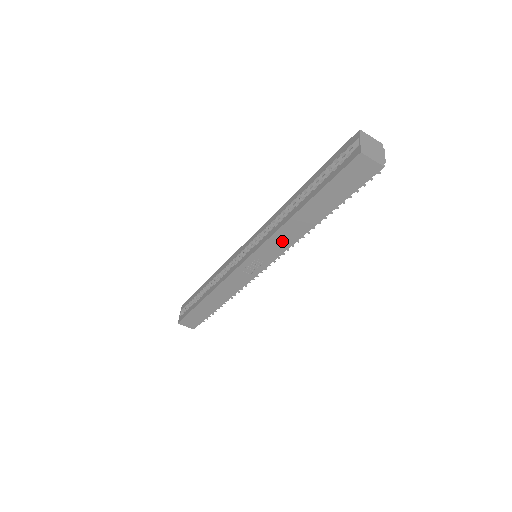
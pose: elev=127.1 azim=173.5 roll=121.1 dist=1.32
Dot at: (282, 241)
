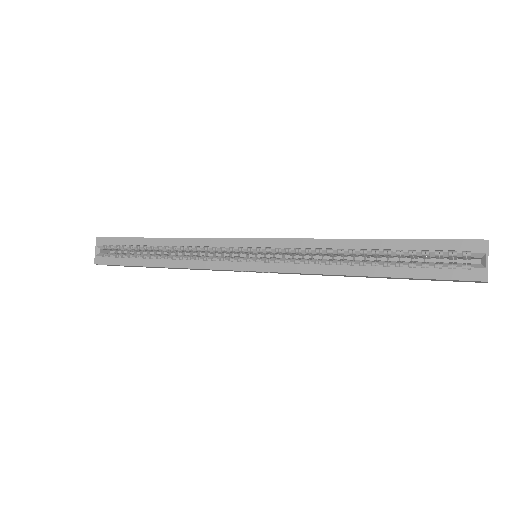
Dot at: (313, 274)
